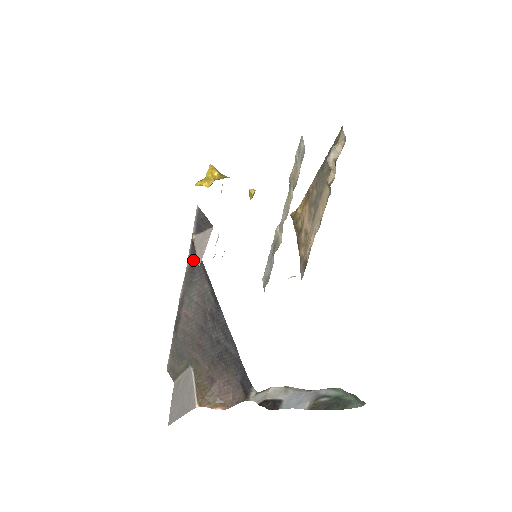
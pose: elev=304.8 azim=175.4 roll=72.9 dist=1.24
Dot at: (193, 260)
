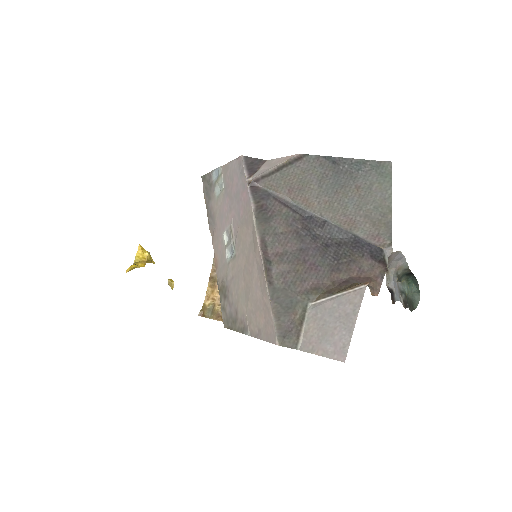
Dot at: (258, 199)
